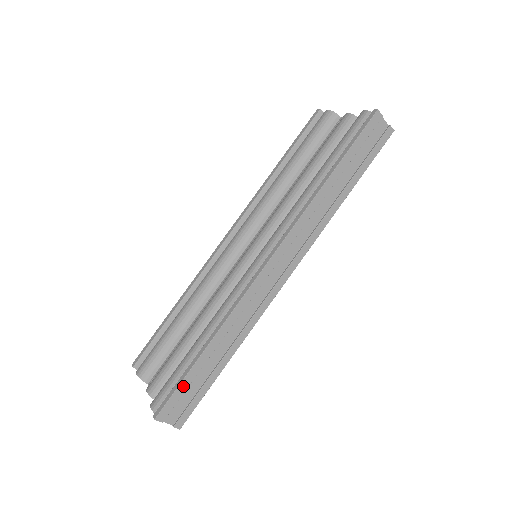
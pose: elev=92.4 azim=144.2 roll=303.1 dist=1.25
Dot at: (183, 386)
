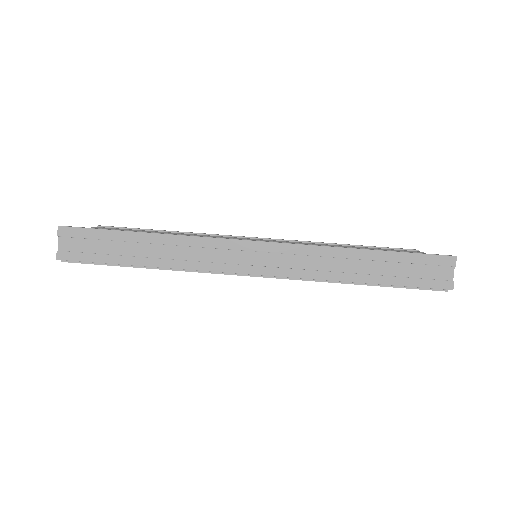
Dot at: (101, 234)
